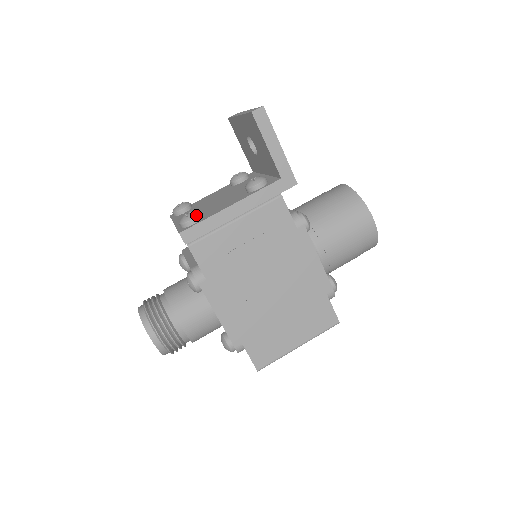
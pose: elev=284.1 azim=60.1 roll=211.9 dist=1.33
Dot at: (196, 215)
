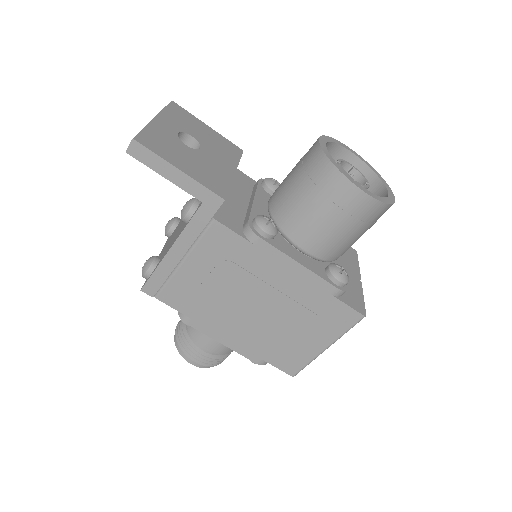
Dot at: (148, 266)
